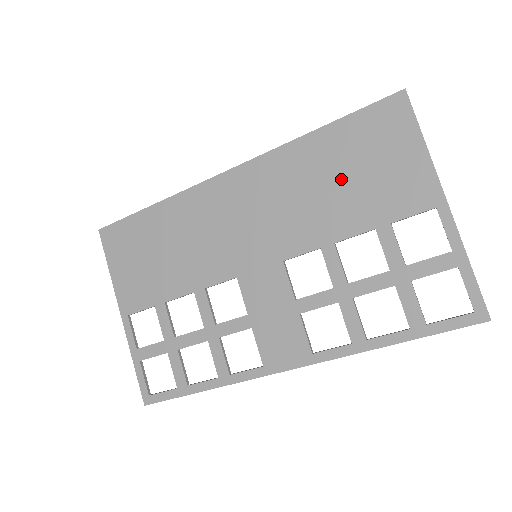
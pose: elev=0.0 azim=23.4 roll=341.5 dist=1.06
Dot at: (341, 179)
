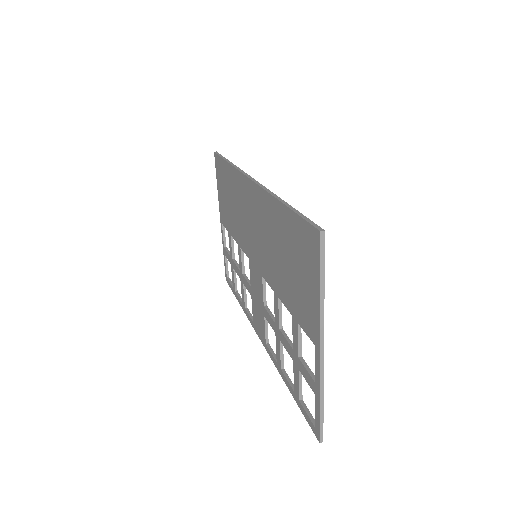
Dot at: (285, 258)
